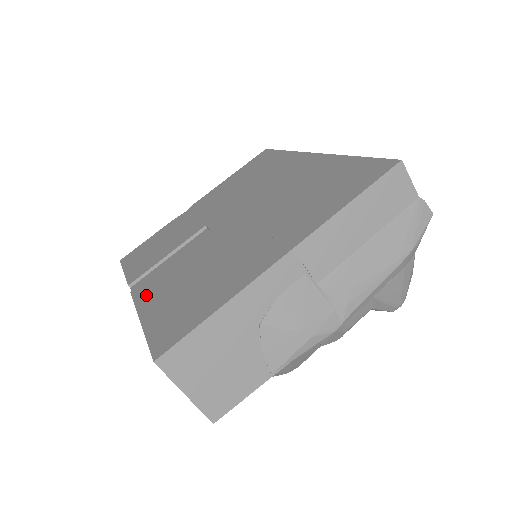
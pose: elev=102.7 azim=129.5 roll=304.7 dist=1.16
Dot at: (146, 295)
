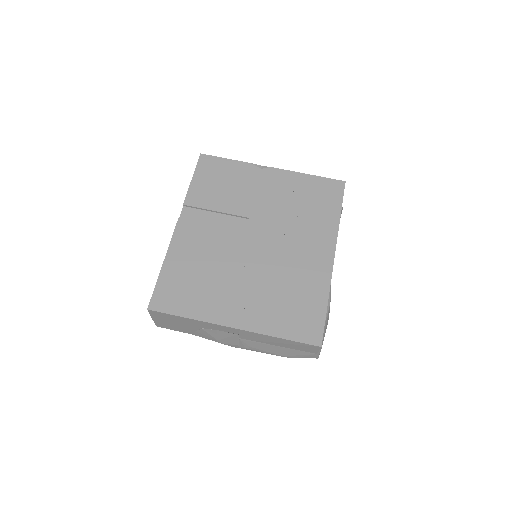
Dot at: (181, 239)
